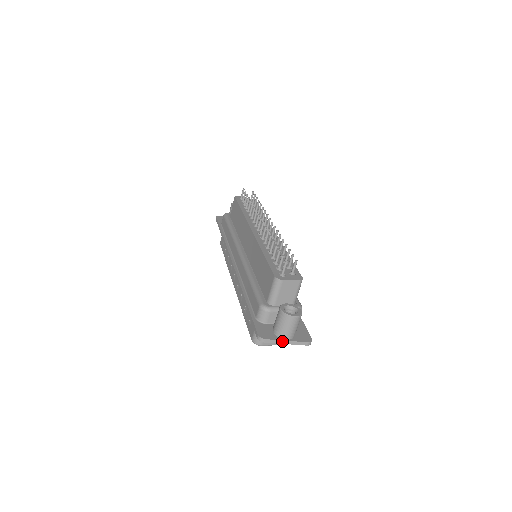
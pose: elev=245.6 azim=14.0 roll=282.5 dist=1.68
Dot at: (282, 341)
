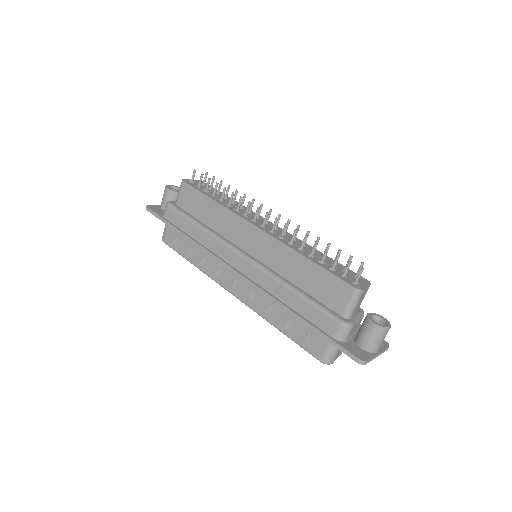
Dot at: (376, 356)
